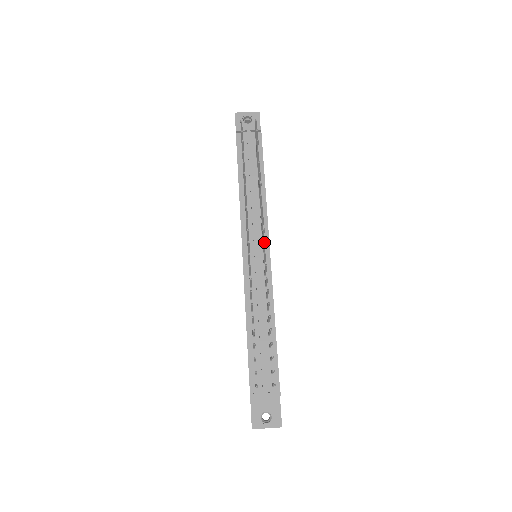
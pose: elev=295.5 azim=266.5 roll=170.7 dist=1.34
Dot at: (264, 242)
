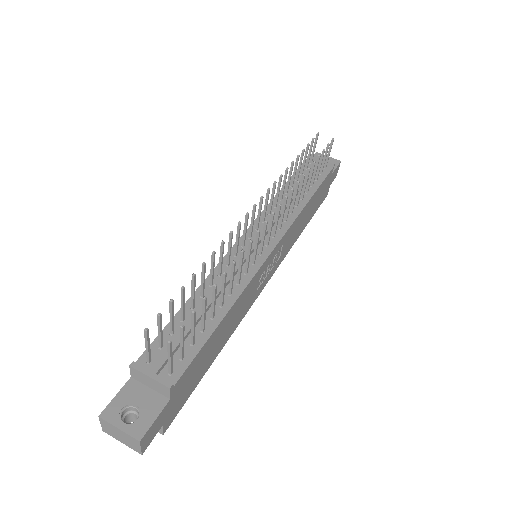
Dot at: (272, 215)
